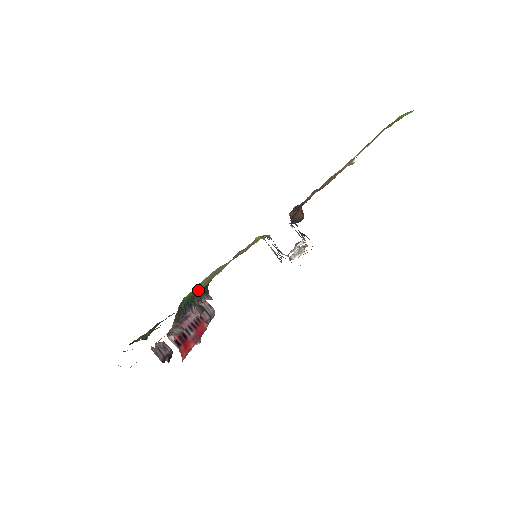
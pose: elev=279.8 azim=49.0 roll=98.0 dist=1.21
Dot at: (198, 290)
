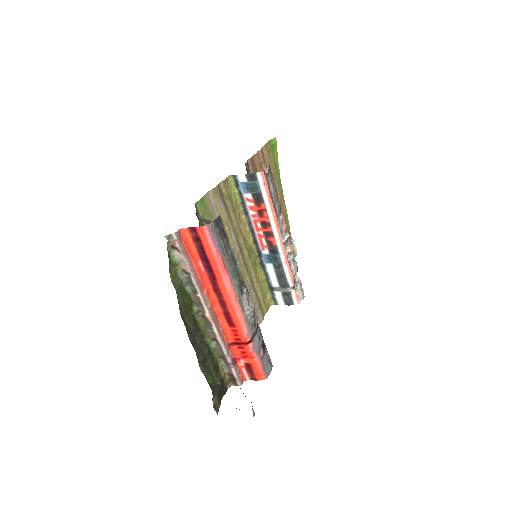
Dot at: occluded
